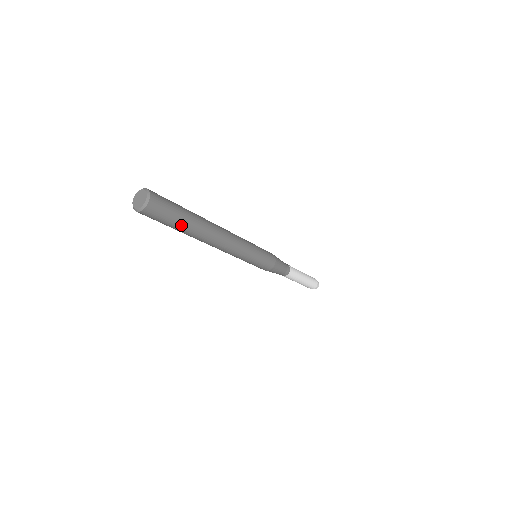
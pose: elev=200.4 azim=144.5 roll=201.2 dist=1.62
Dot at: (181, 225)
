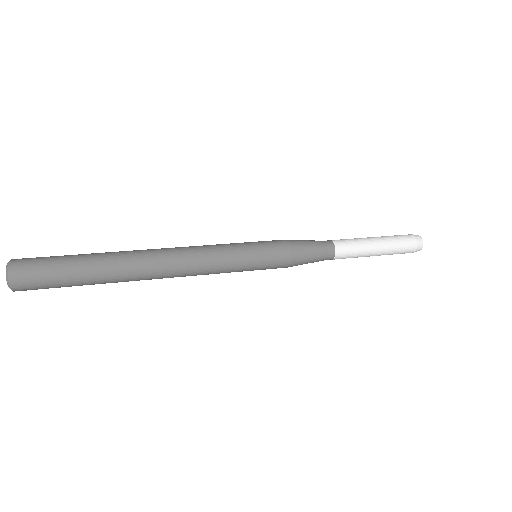
Dot at: occluded
